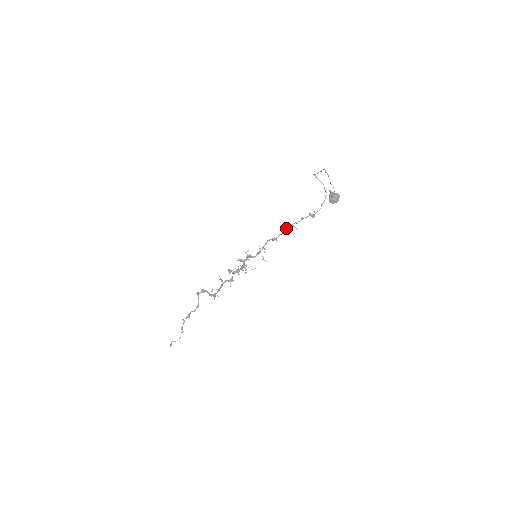
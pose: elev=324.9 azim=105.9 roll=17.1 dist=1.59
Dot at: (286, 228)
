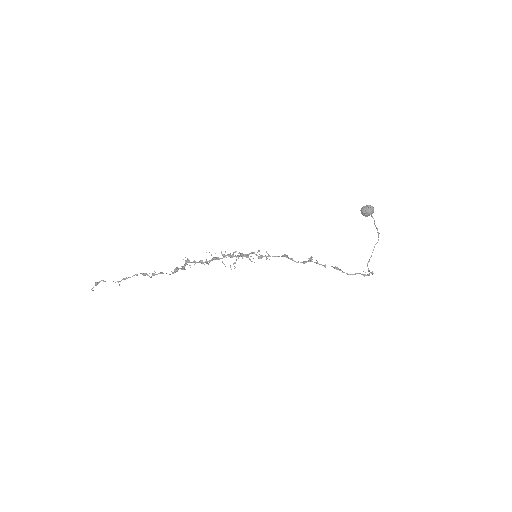
Dot at: (303, 262)
